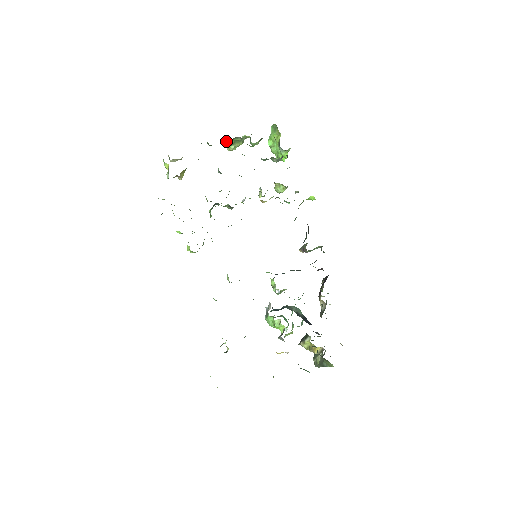
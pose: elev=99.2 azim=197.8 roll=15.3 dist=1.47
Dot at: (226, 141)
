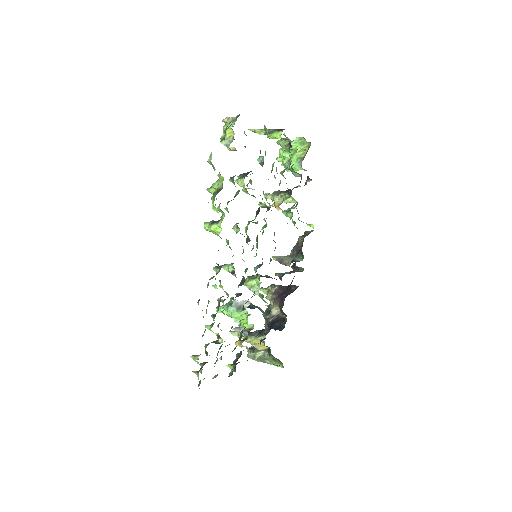
Dot at: (274, 133)
